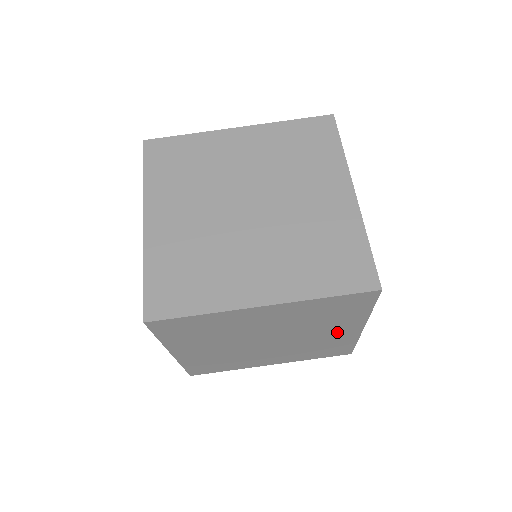
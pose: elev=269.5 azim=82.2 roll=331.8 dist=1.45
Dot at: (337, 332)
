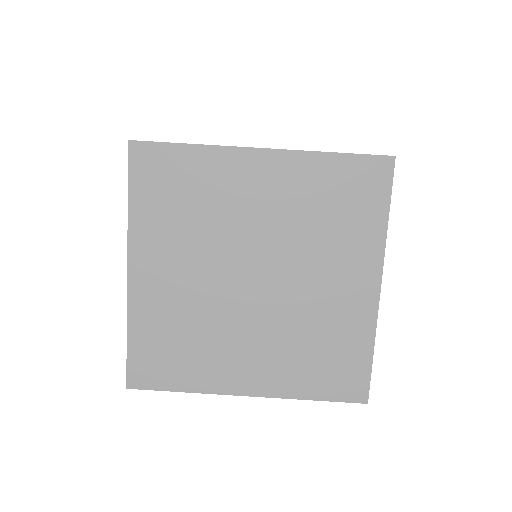
Dot at: (346, 287)
